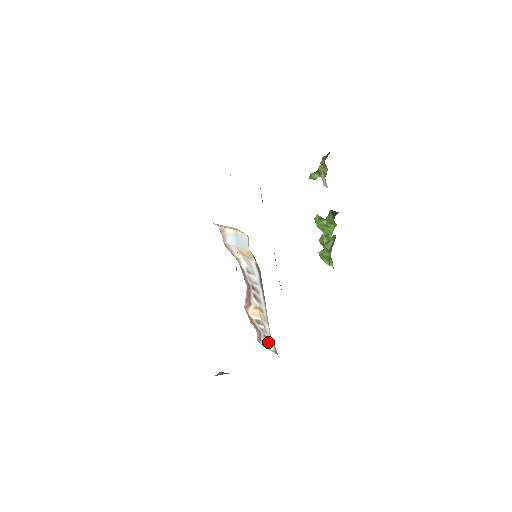
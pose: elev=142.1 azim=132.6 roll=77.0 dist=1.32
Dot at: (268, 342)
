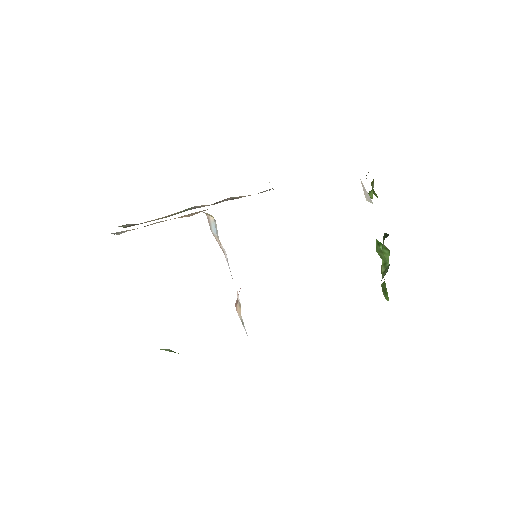
Dot at: occluded
